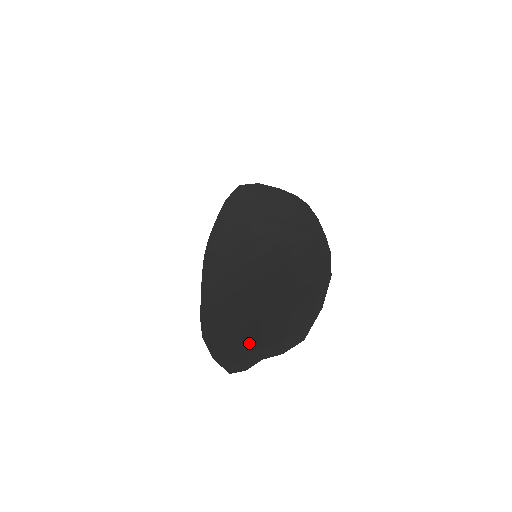
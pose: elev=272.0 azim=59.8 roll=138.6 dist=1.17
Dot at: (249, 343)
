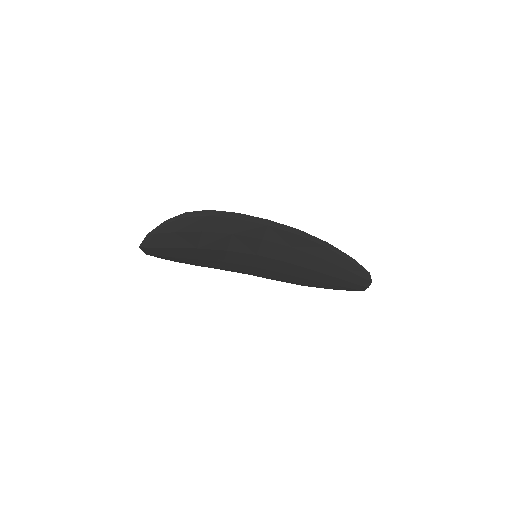
Dot at: (349, 286)
